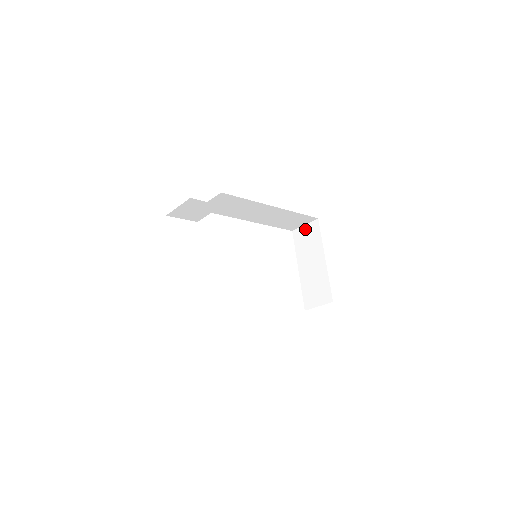
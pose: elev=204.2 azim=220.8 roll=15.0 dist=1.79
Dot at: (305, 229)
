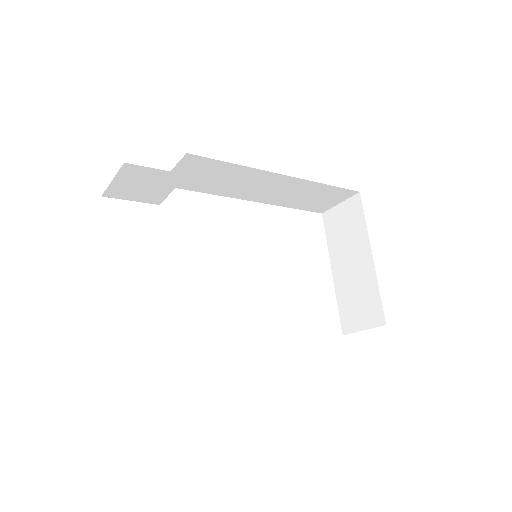
Dot at: (340, 210)
